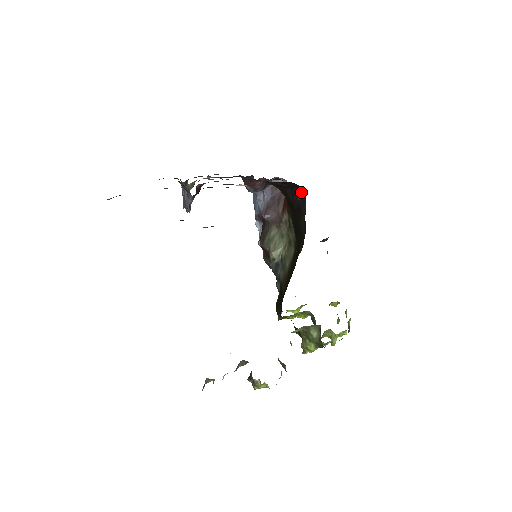
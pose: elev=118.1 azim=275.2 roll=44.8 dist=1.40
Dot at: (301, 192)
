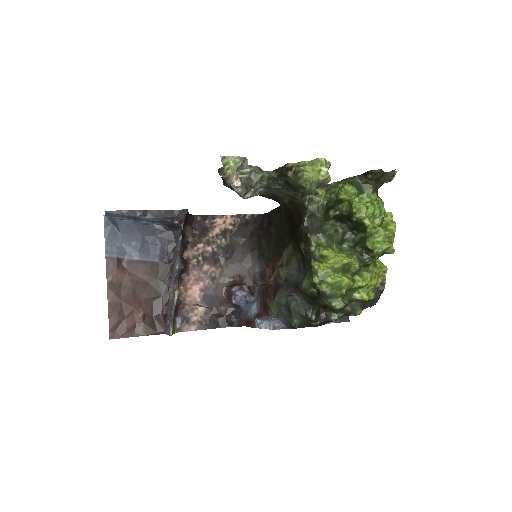
Dot at: (265, 217)
